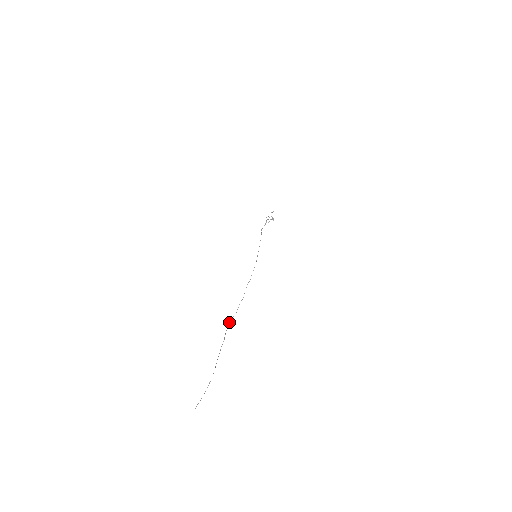
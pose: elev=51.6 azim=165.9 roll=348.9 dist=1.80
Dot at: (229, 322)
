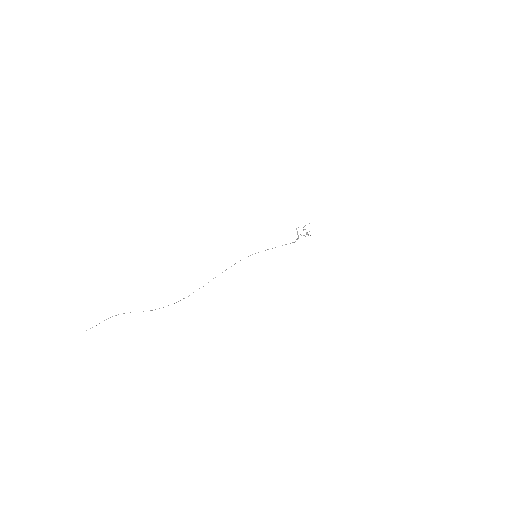
Dot at: occluded
